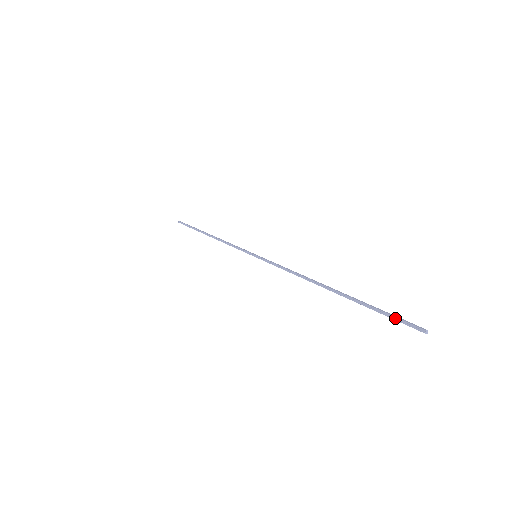
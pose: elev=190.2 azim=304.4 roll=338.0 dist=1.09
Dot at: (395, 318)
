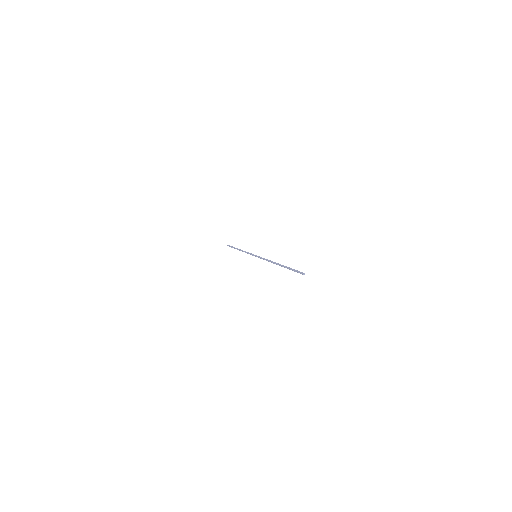
Dot at: (296, 271)
